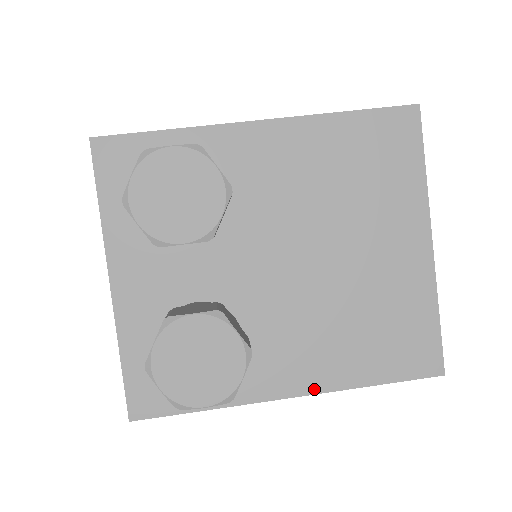
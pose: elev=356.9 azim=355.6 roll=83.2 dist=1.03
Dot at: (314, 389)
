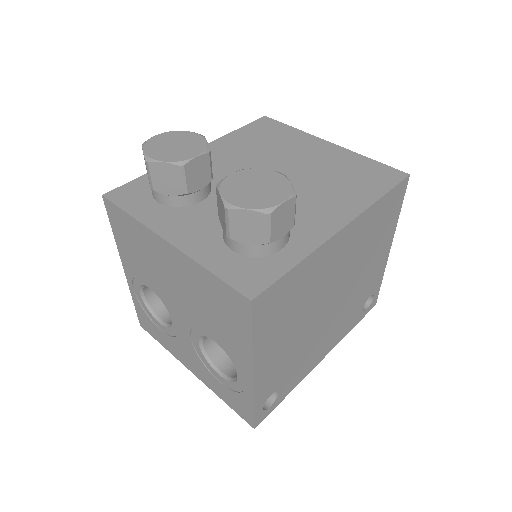
Dot at: (351, 217)
